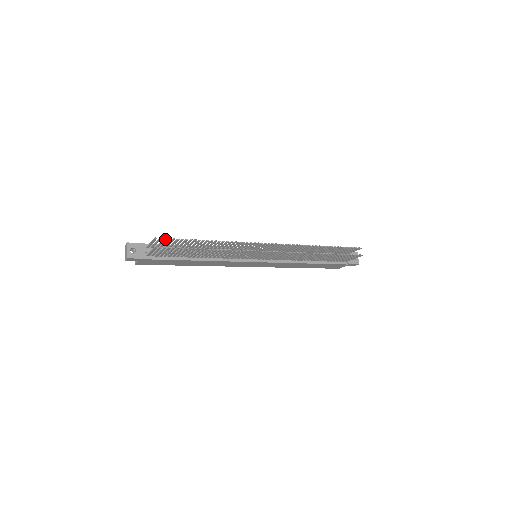
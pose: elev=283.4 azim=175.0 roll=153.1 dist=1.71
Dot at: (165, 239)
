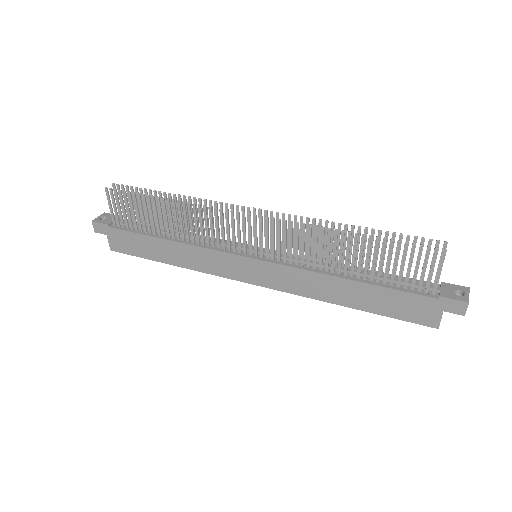
Dot at: (123, 187)
